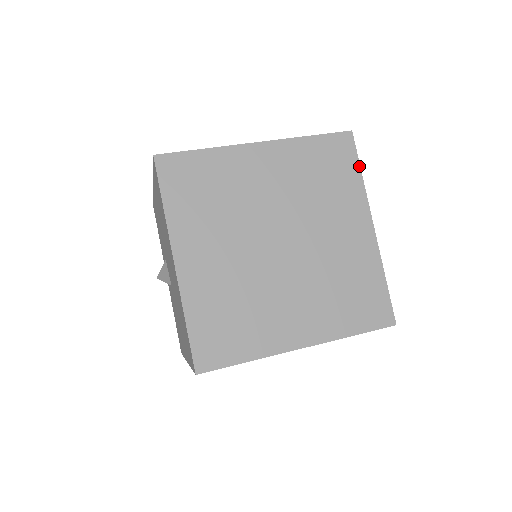
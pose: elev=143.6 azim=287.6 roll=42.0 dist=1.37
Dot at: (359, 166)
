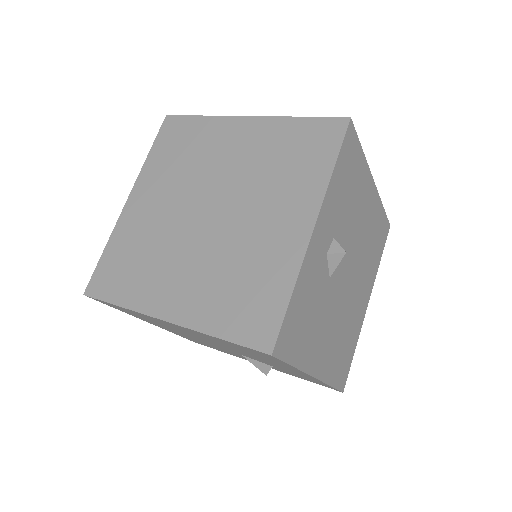
Dot at: (336, 156)
